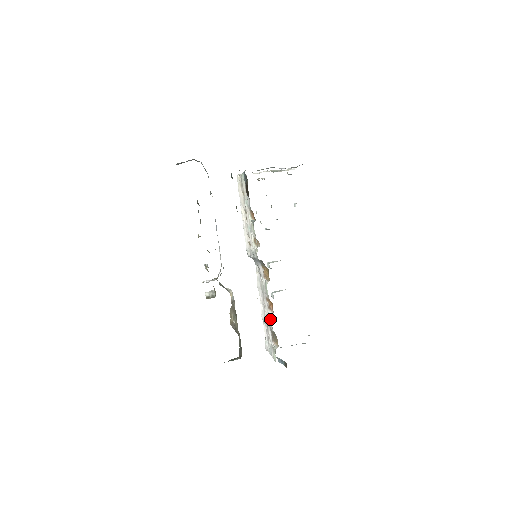
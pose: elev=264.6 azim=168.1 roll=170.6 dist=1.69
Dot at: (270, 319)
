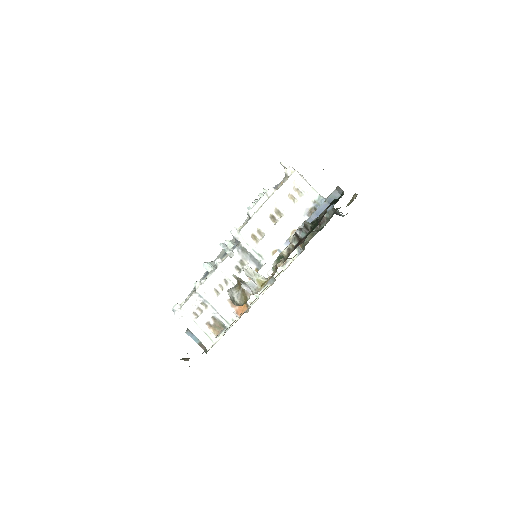
Dot at: (231, 316)
